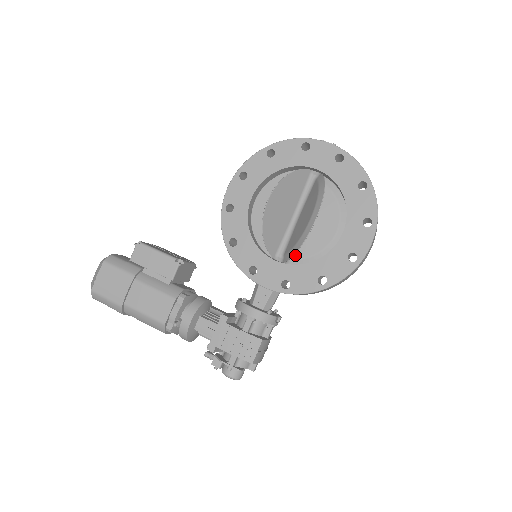
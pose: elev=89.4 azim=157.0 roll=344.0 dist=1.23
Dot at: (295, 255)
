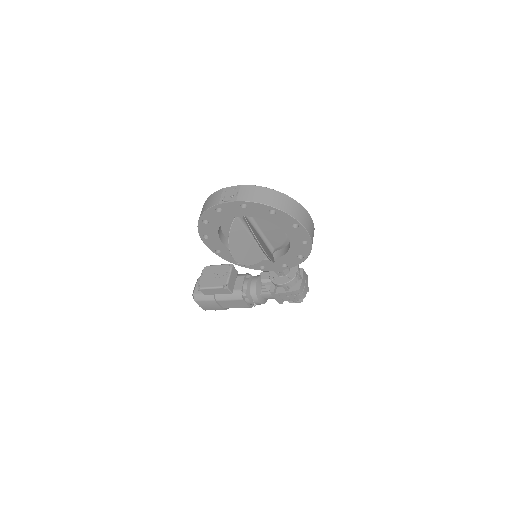
Dot at: (275, 247)
